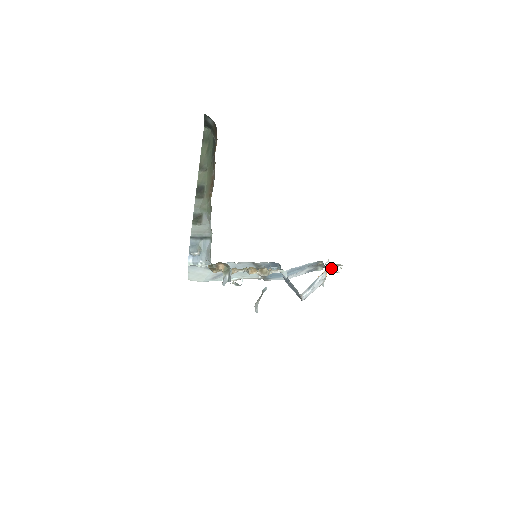
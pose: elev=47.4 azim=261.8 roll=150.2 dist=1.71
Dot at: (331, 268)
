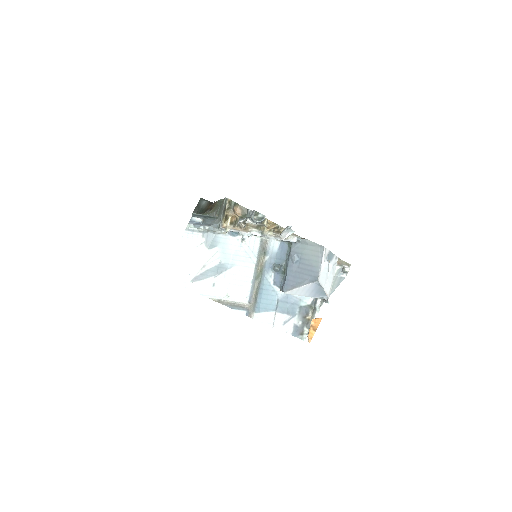
Dot at: (338, 272)
